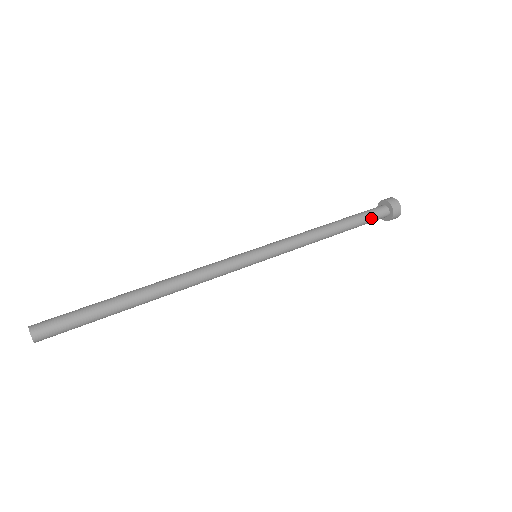
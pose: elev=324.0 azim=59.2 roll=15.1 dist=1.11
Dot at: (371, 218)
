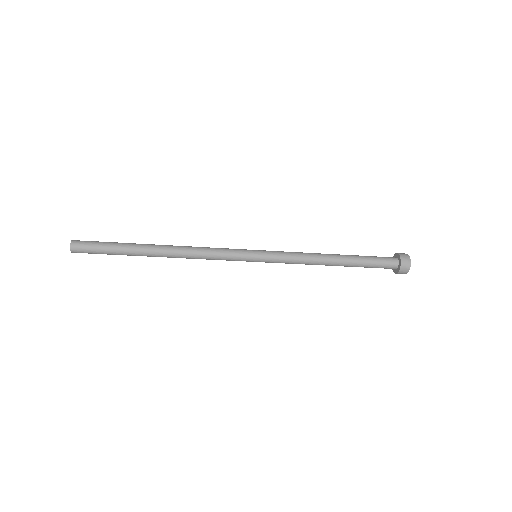
Dot at: (376, 257)
